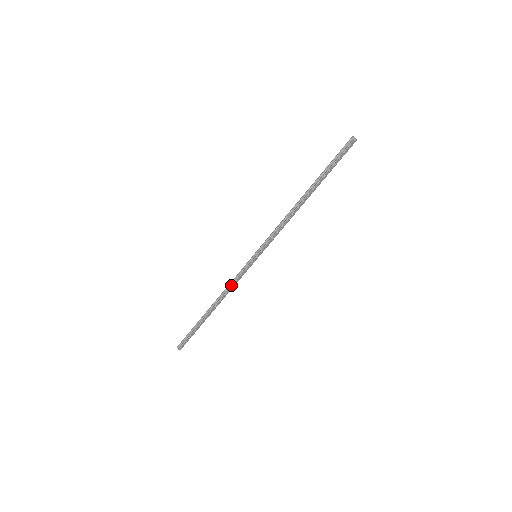
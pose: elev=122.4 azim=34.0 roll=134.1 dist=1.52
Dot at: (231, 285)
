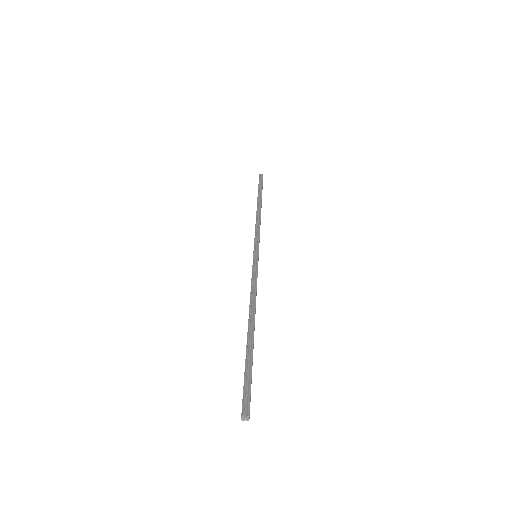
Dot at: (255, 287)
